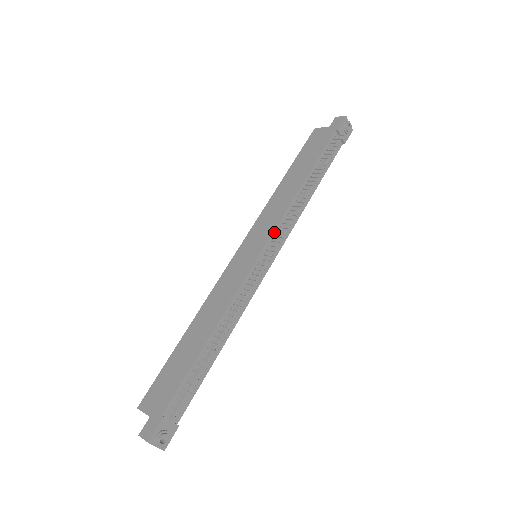
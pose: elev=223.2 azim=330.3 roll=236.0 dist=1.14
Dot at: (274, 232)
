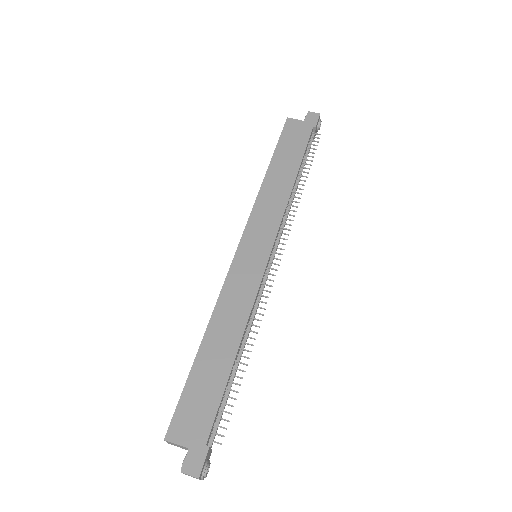
Dot at: (277, 233)
